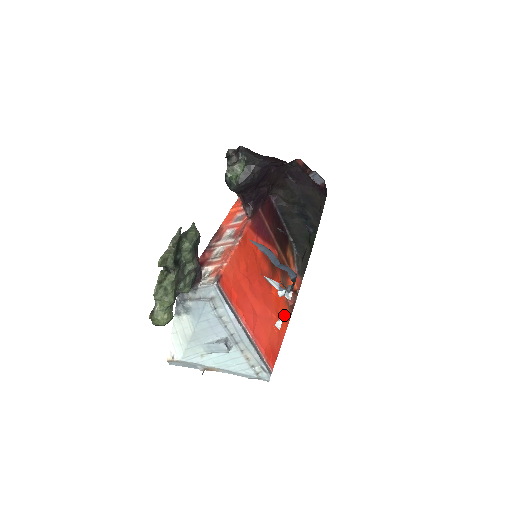
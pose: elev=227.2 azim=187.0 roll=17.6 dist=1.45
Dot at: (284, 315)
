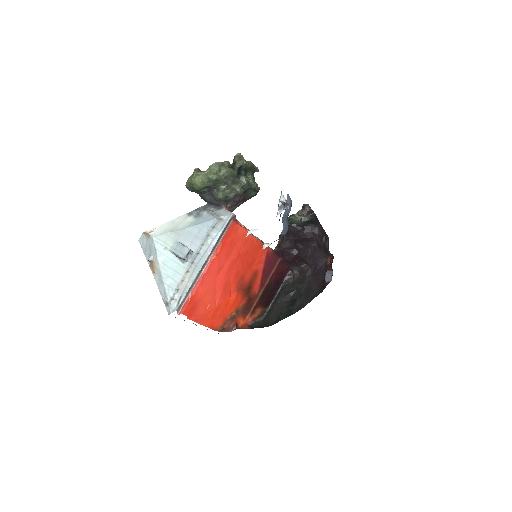
Dot at: (217, 320)
